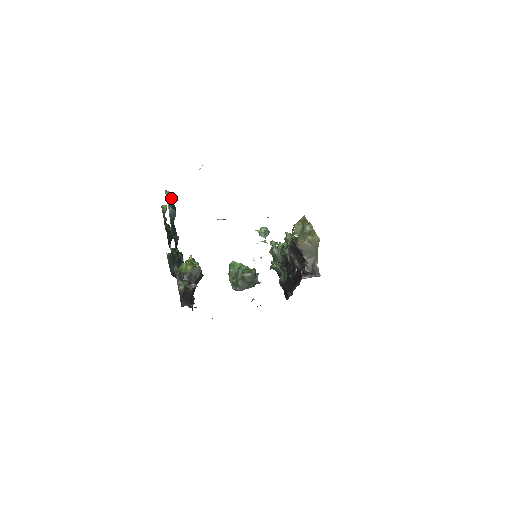
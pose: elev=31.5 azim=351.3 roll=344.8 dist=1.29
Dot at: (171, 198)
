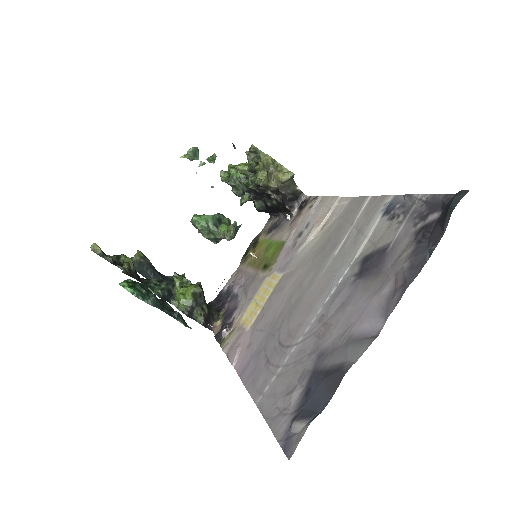
Dot at: (133, 284)
